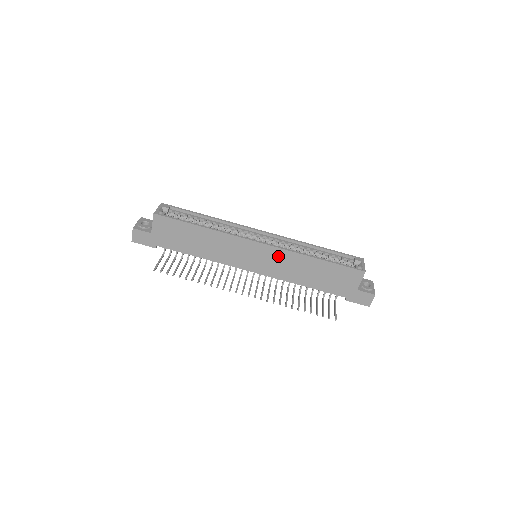
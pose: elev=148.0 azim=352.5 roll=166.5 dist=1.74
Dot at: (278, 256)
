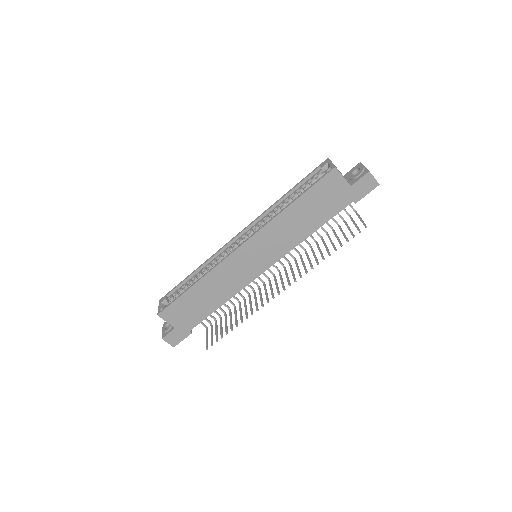
Dot at: (264, 239)
